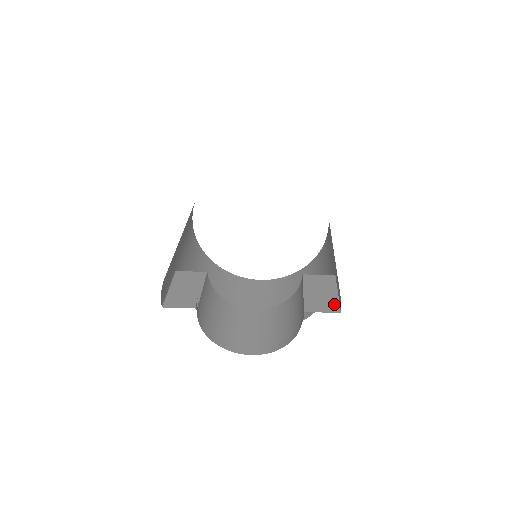
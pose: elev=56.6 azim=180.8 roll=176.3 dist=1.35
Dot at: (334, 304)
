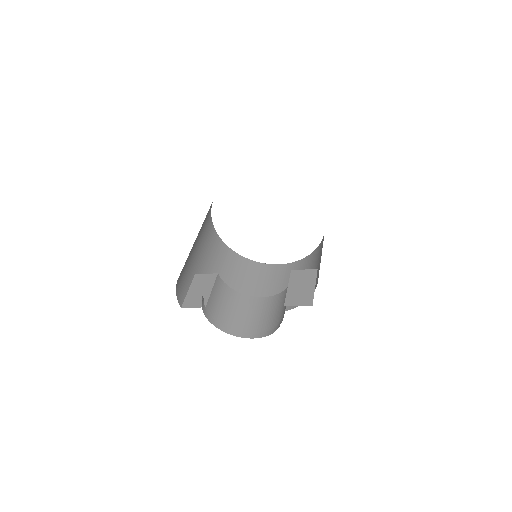
Dot at: (309, 297)
